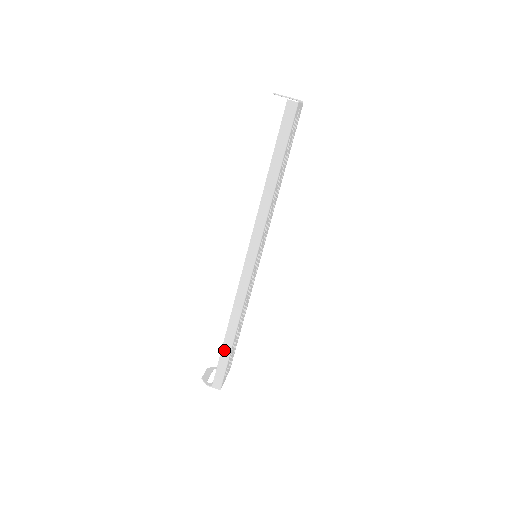
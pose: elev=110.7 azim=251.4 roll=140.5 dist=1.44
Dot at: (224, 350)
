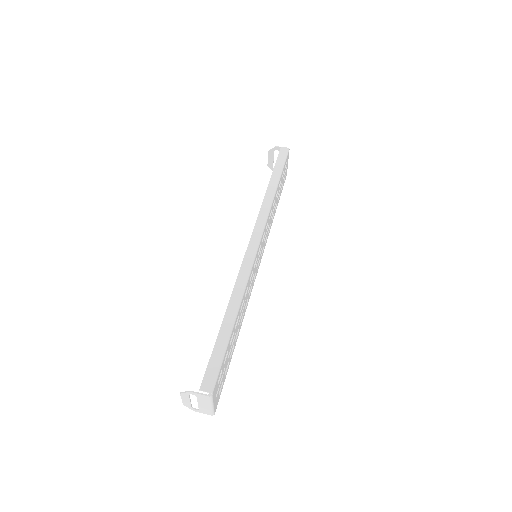
Dot at: (222, 334)
